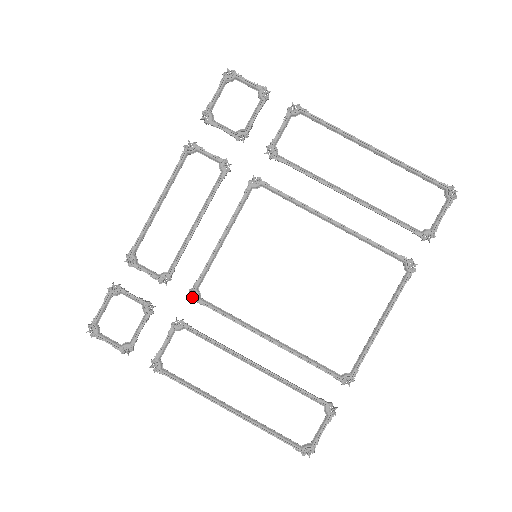
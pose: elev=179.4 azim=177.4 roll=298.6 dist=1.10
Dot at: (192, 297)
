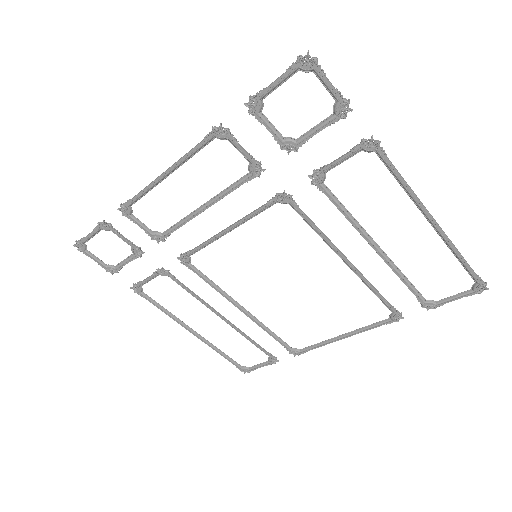
Dot at: (182, 261)
